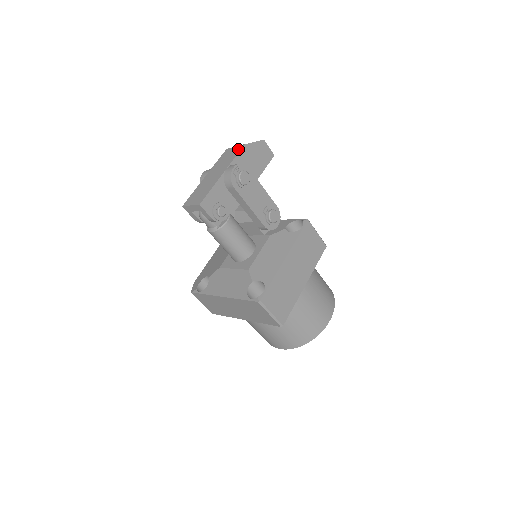
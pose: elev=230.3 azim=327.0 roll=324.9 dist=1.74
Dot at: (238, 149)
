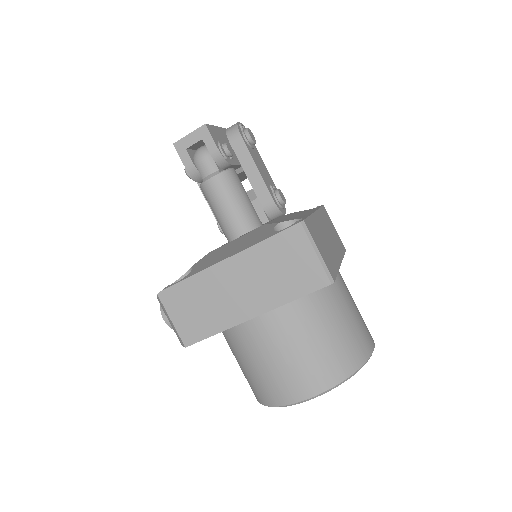
Dot at: occluded
